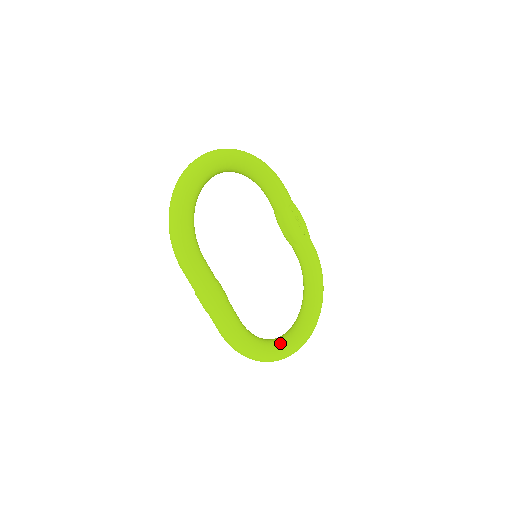
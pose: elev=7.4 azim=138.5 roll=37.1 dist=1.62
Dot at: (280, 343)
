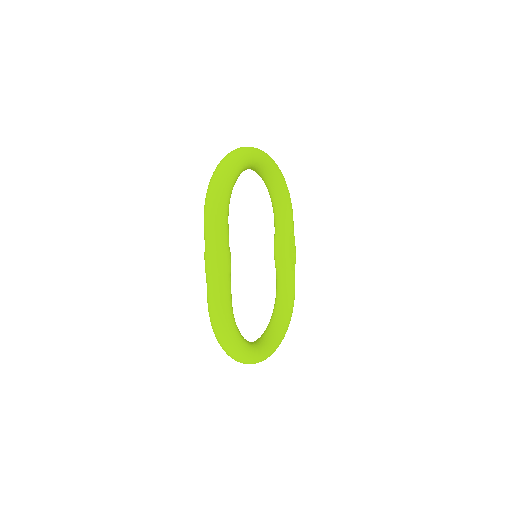
Dot at: (250, 344)
